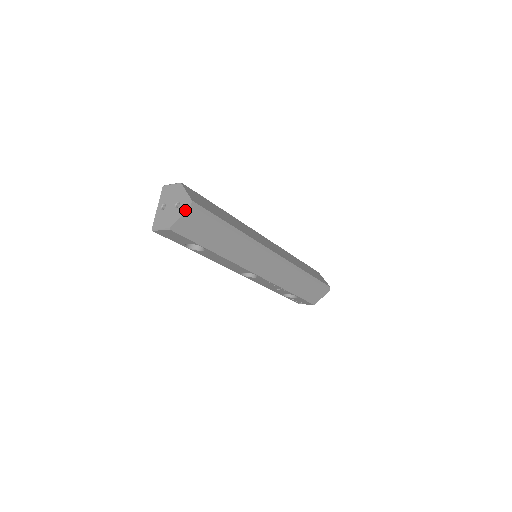
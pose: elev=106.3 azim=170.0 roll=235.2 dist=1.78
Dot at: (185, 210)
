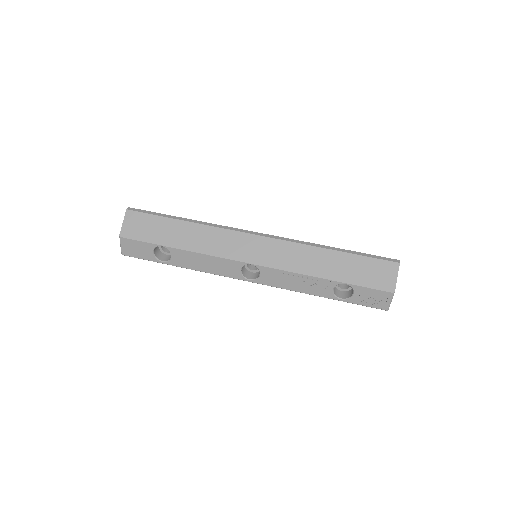
Dot at: (125, 216)
